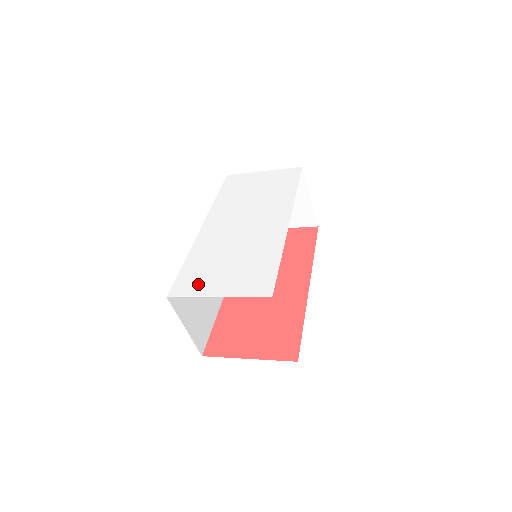
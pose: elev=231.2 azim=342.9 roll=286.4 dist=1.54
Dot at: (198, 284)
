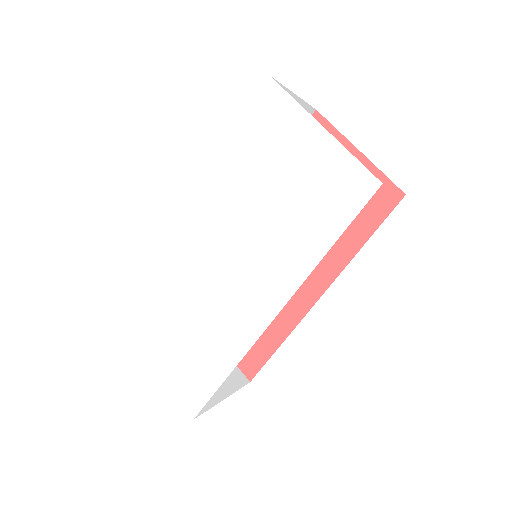
Dot at: (143, 325)
